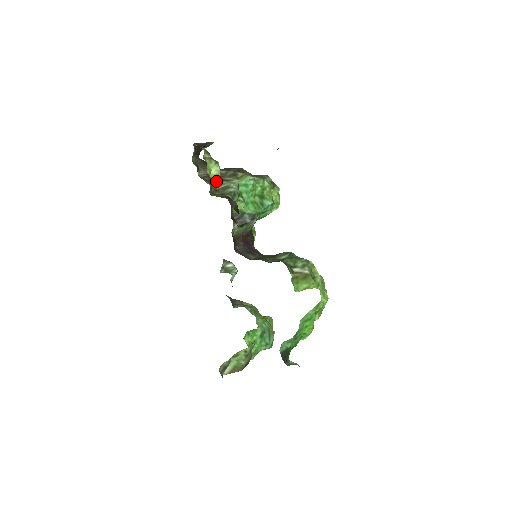
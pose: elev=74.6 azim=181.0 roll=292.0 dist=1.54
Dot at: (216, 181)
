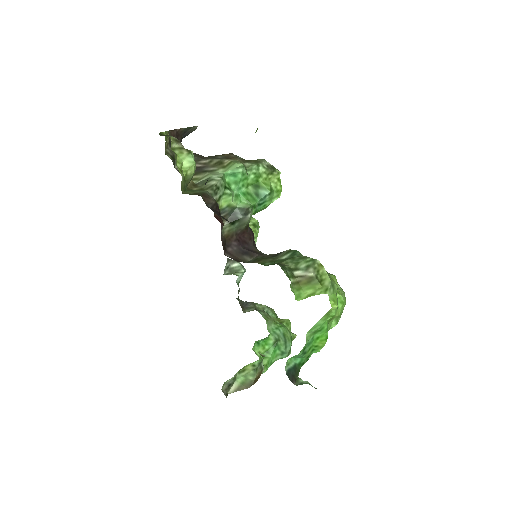
Dot at: (191, 175)
